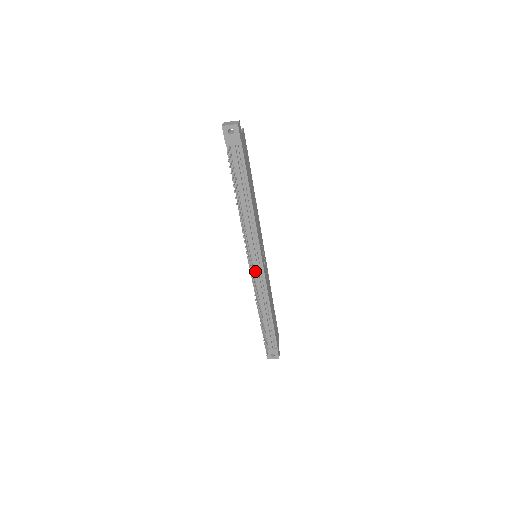
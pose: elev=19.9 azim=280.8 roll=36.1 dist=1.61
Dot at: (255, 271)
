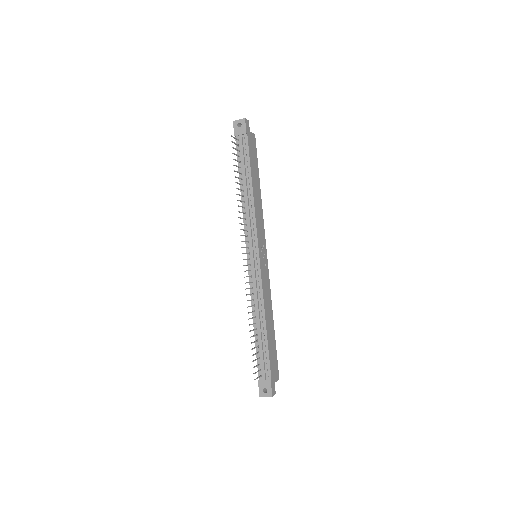
Dot at: (252, 269)
